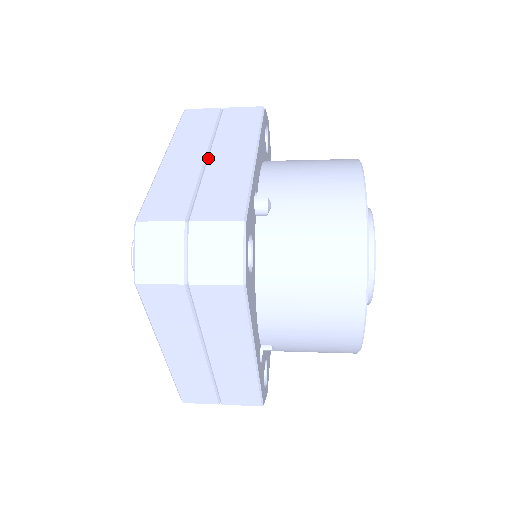
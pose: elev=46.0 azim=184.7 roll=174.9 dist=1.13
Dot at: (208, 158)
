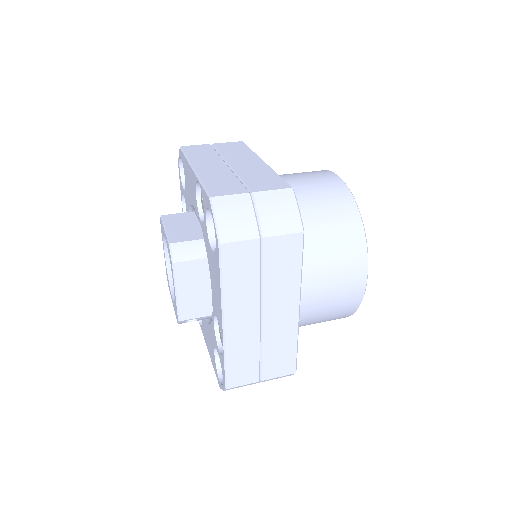
Dot at: (230, 165)
